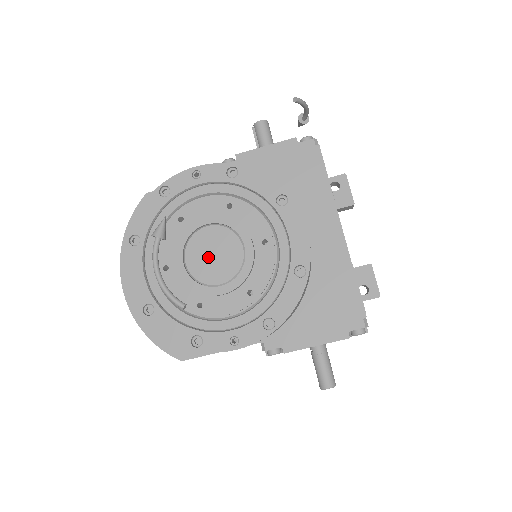
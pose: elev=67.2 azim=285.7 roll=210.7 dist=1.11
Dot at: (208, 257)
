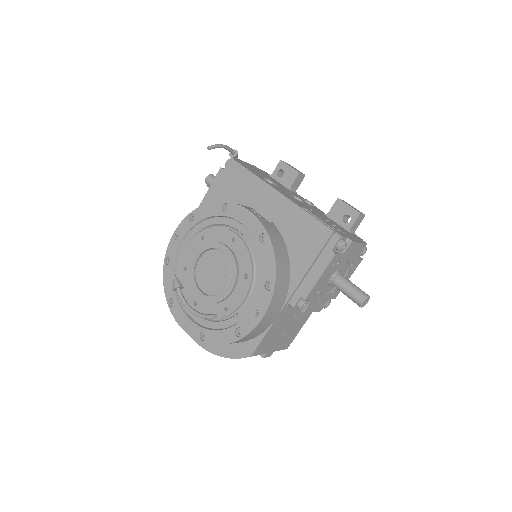
Dot at: (210, 276)
